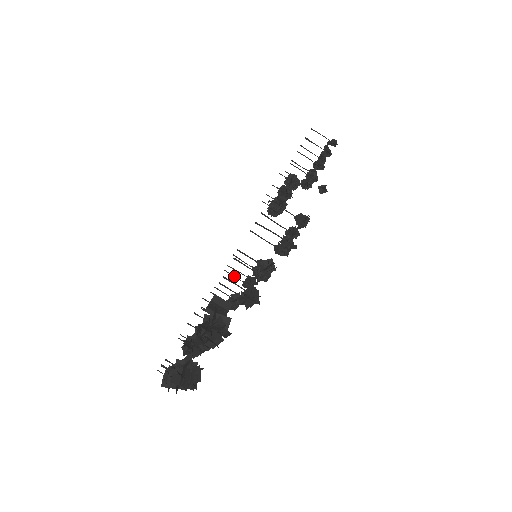
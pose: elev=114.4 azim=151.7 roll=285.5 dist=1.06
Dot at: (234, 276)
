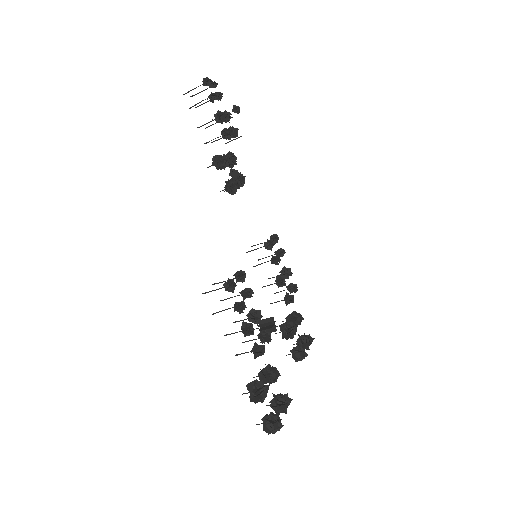
Dot at: occluded
